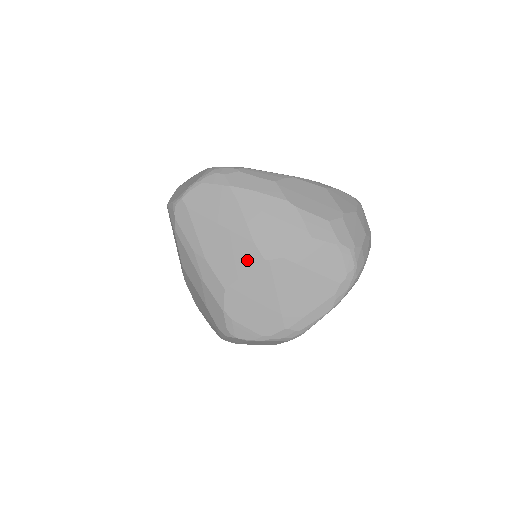
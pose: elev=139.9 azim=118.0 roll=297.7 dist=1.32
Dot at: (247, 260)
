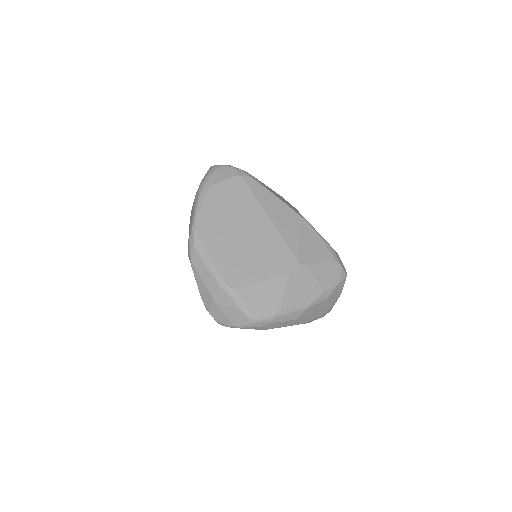
Dot at: occluded
